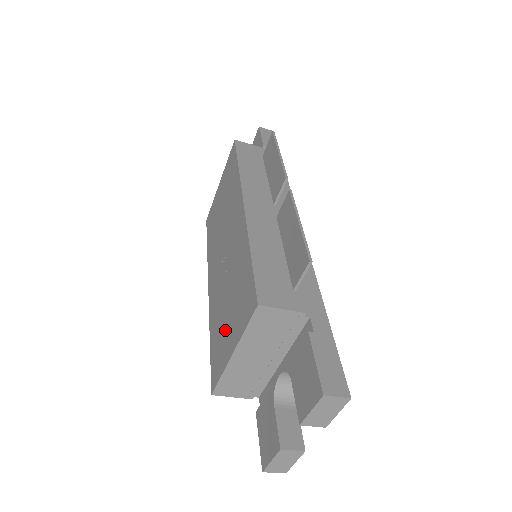
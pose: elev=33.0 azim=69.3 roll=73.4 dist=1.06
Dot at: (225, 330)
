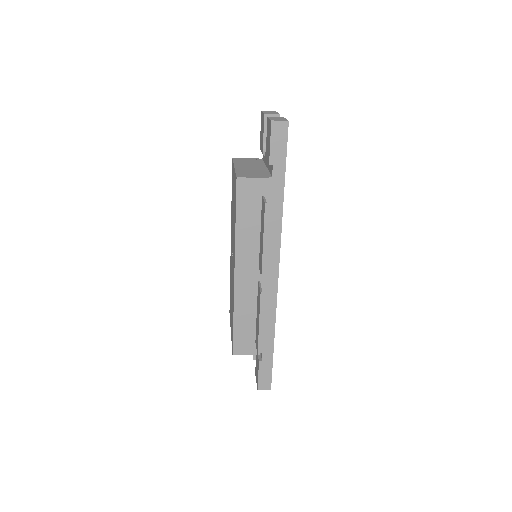
Dot at: occluded
